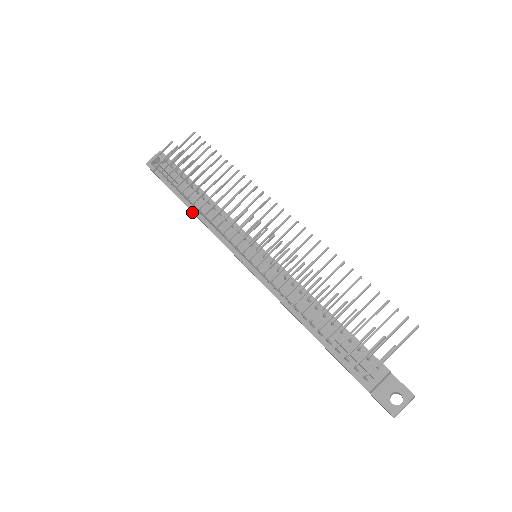
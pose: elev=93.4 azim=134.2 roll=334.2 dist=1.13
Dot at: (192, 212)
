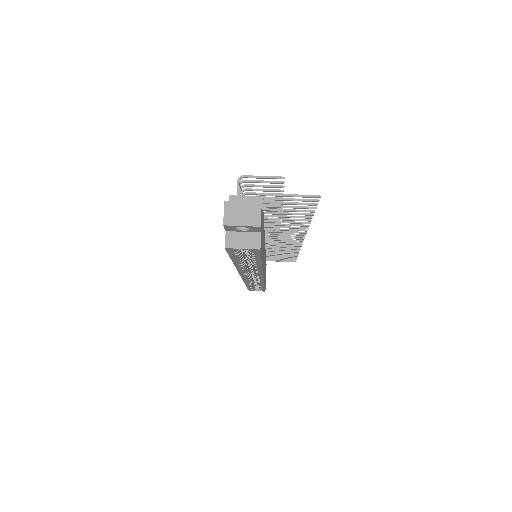
Dot at: occluded
